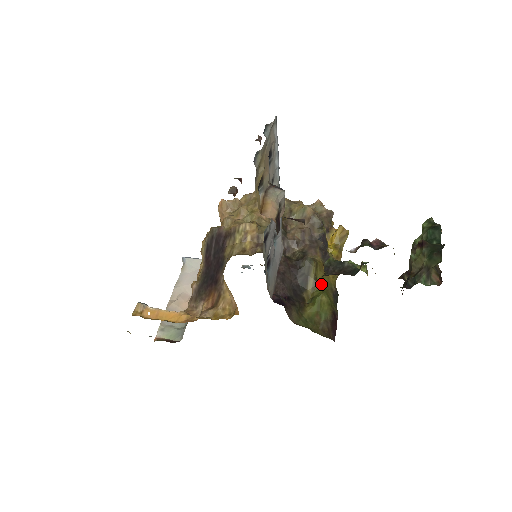
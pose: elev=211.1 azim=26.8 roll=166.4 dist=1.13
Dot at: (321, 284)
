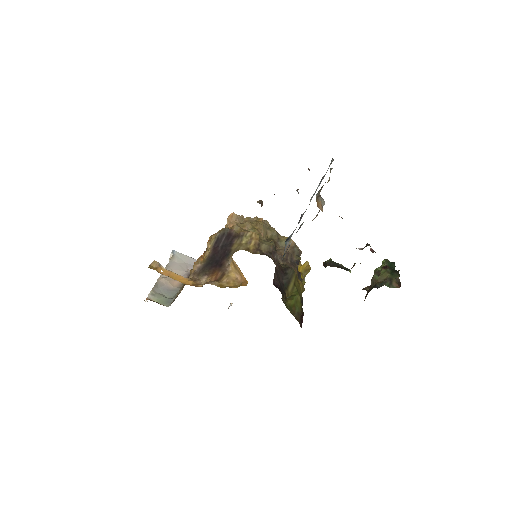
Dot at: (297, 289)
